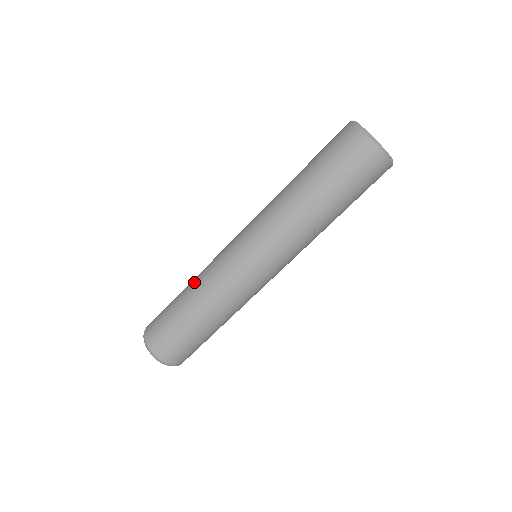
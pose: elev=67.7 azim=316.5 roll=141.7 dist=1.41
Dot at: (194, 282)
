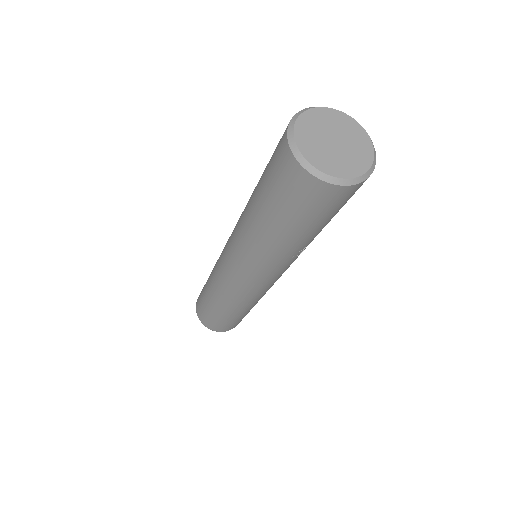
Dot at: (210, 284)
